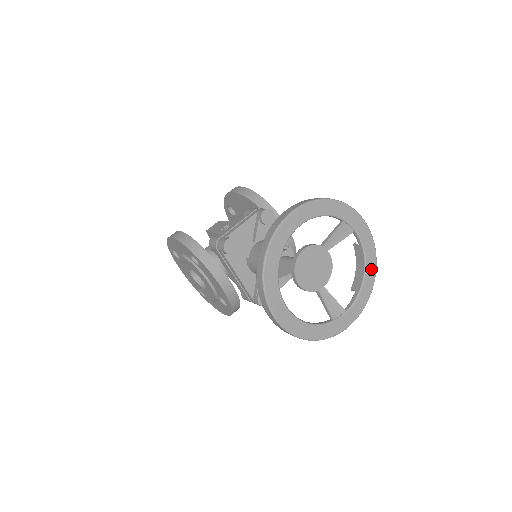
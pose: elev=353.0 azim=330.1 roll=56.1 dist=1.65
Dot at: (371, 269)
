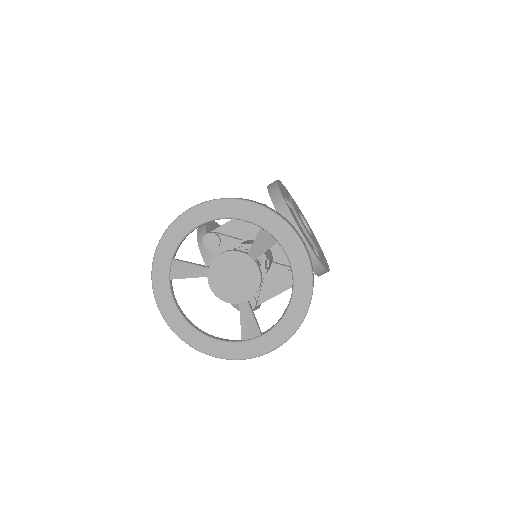
Dot at: (302, 292)
